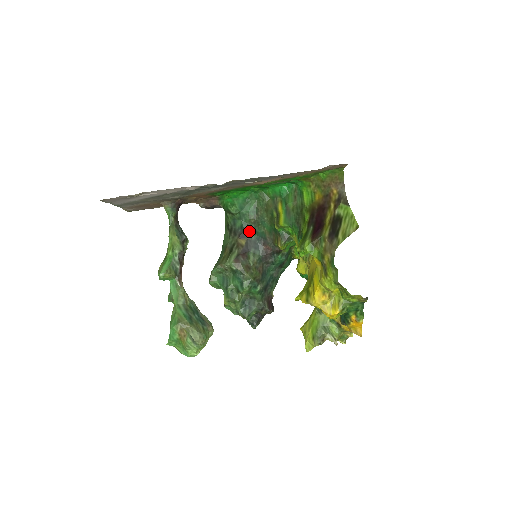
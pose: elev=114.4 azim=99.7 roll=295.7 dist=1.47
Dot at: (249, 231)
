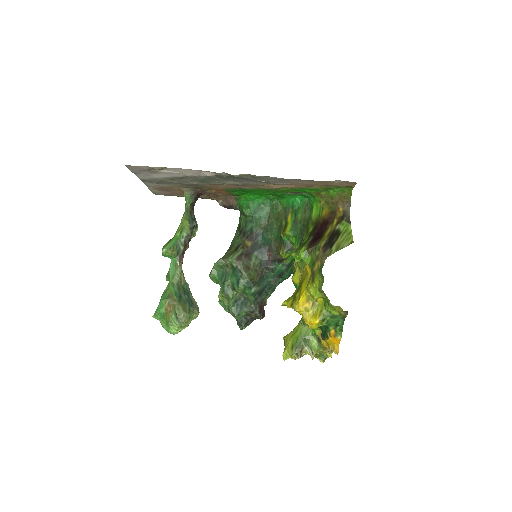
Dot at: (257, 235)
